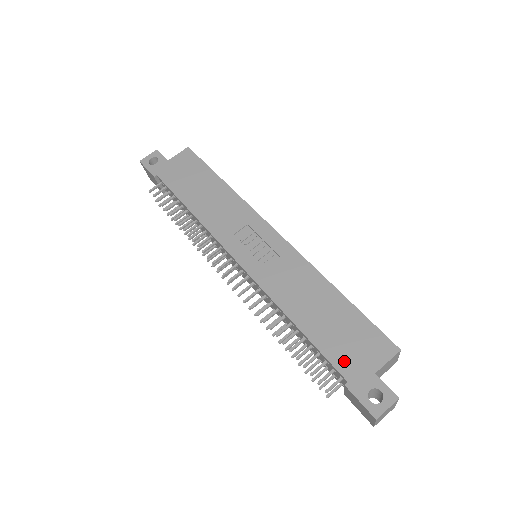
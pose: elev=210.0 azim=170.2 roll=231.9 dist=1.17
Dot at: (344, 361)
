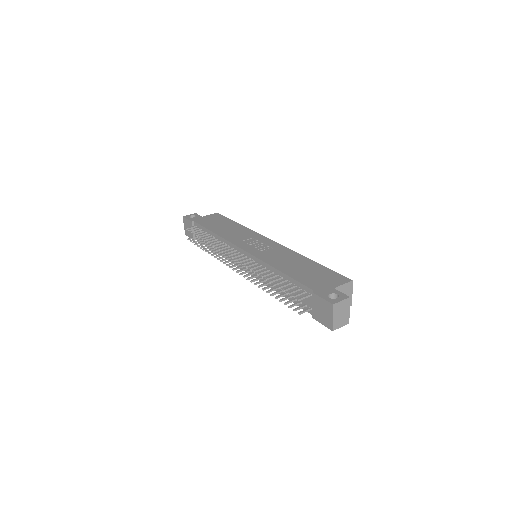
Dot at: (313, 284)
